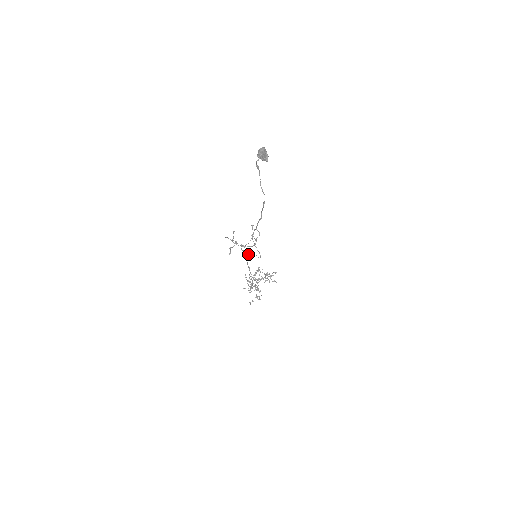
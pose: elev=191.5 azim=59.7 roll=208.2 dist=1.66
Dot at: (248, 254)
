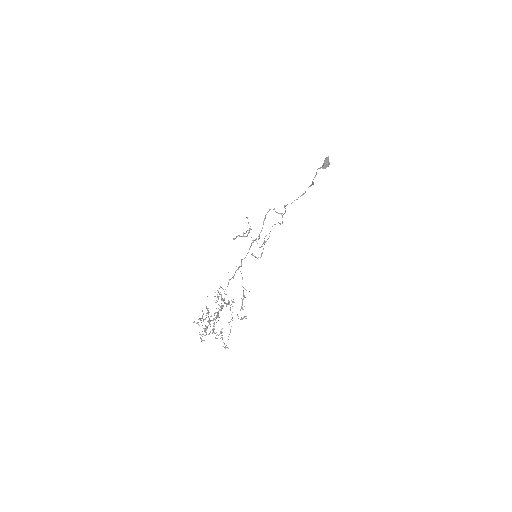
Dot at: occluded
